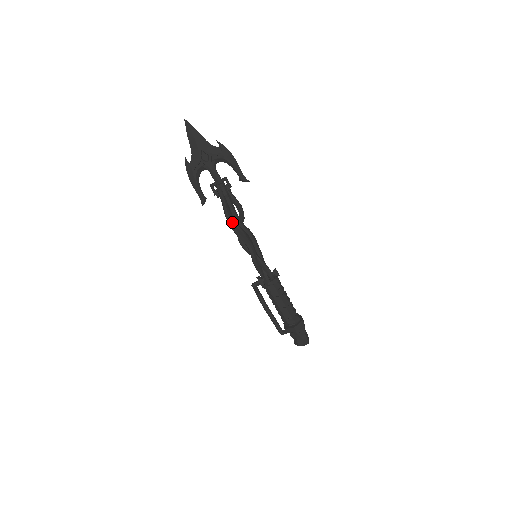
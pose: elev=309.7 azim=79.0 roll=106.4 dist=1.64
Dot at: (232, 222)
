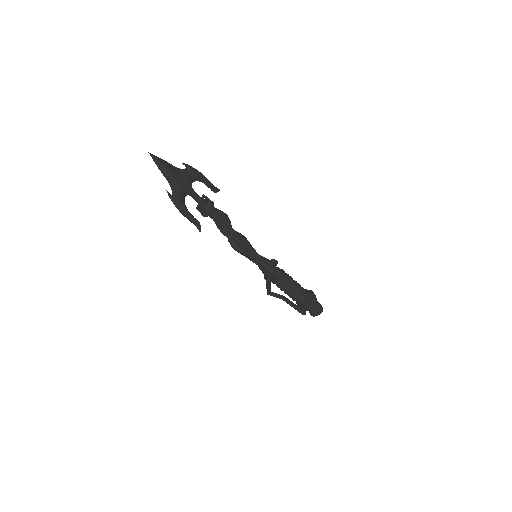
Dot at: (229, 233)
